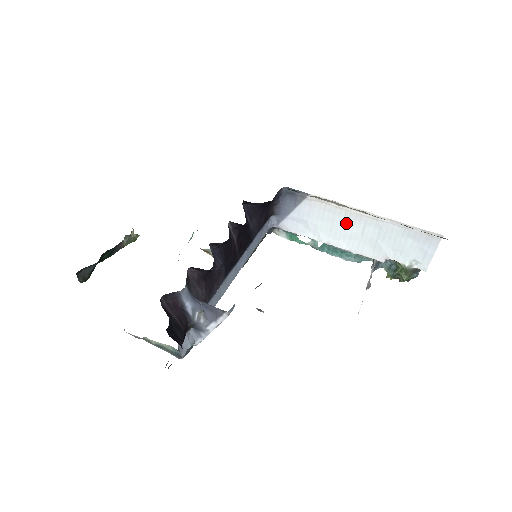
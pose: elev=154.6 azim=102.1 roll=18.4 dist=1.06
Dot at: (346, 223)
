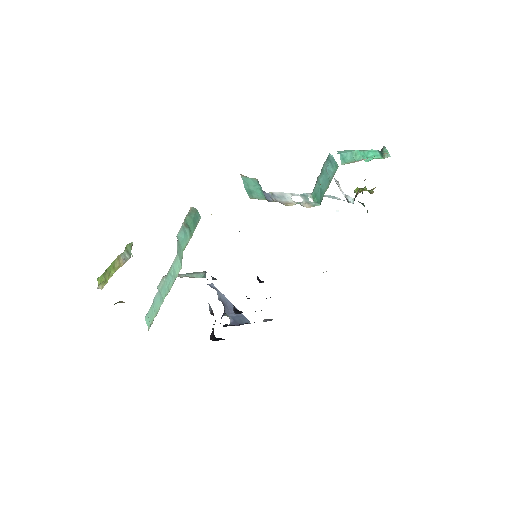
Dot at: occluded
